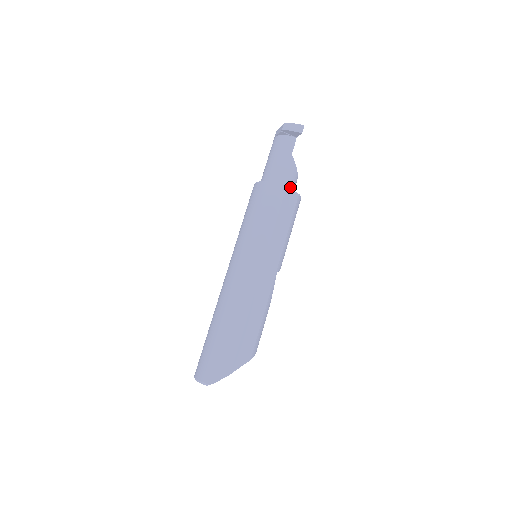
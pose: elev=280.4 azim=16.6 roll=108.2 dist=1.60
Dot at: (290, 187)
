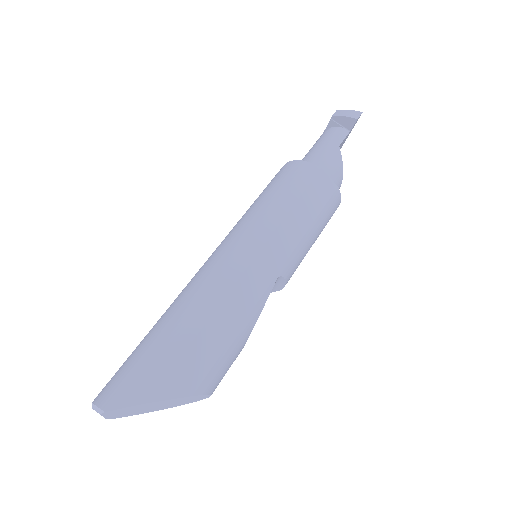
Dot at: occluded
